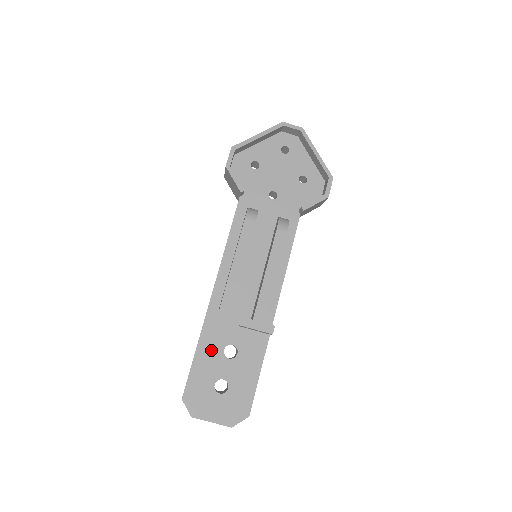
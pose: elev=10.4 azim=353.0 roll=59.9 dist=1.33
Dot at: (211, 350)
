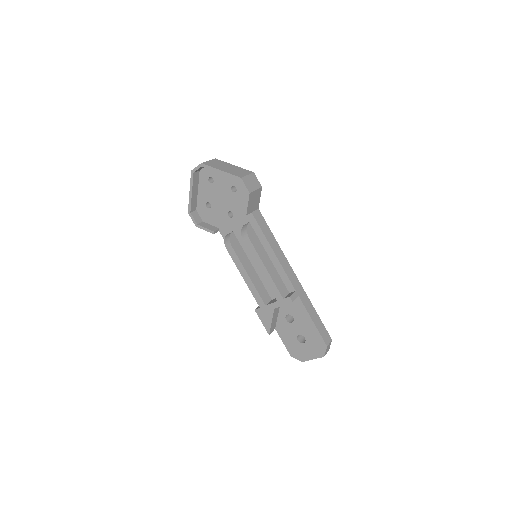
Dot at: (281, 324)
